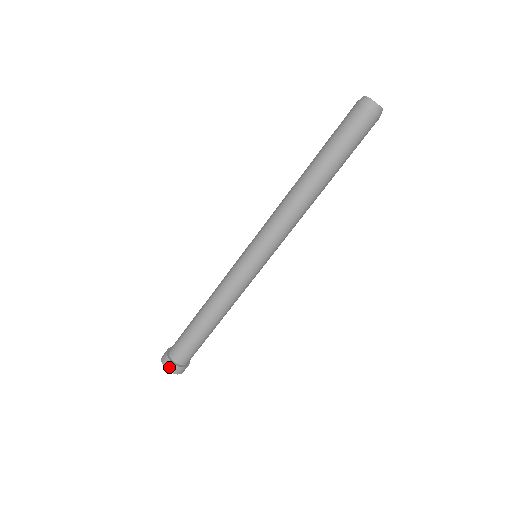
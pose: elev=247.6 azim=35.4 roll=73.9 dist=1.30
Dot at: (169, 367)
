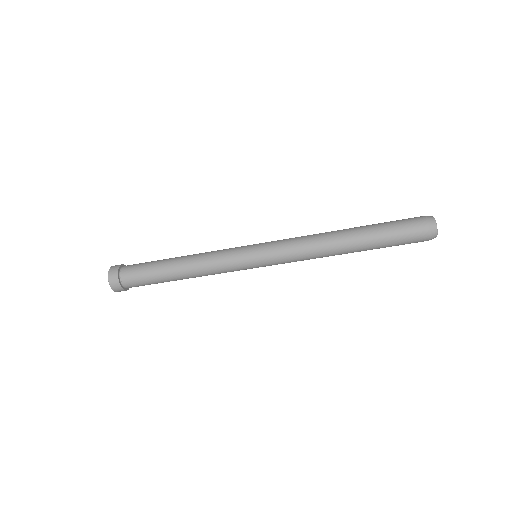
Dot at: (119, 291)
